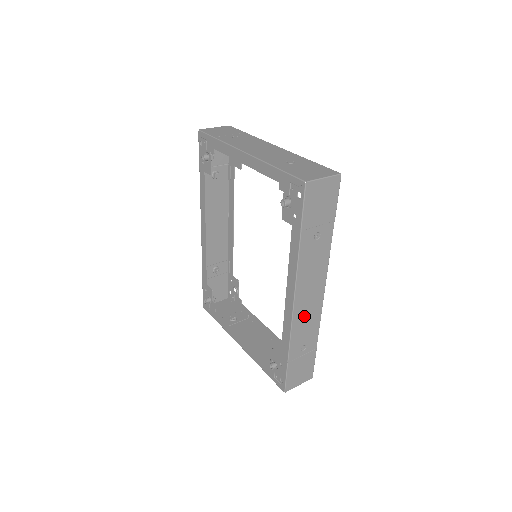
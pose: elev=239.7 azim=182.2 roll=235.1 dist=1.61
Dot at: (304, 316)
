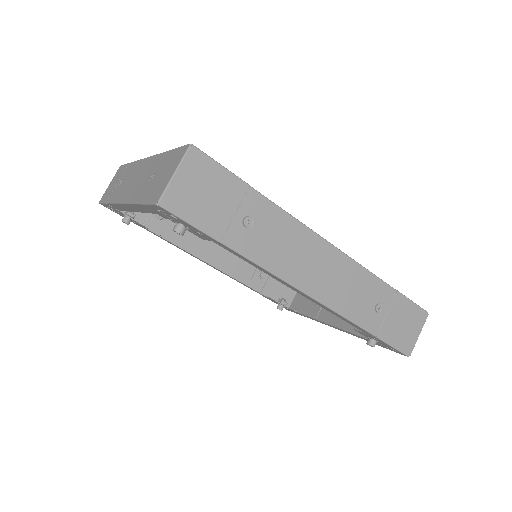
Dot at: (338, 289)
